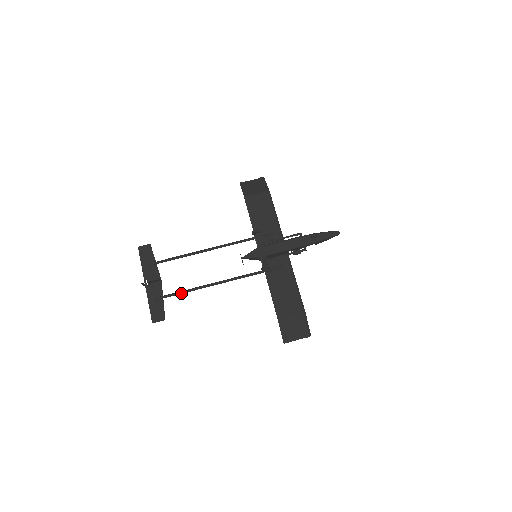
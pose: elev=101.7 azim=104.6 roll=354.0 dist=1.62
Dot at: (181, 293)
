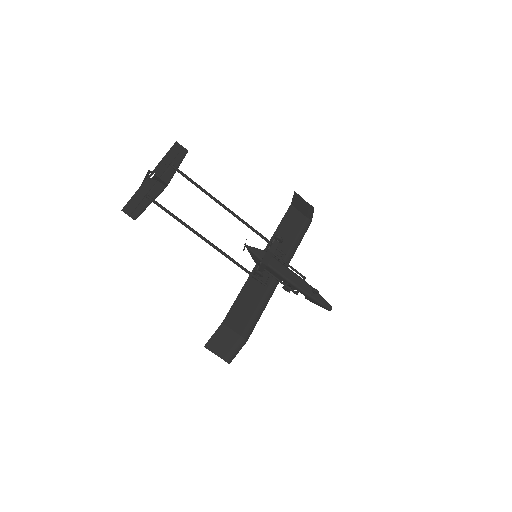
Dot at: (172, 215)
